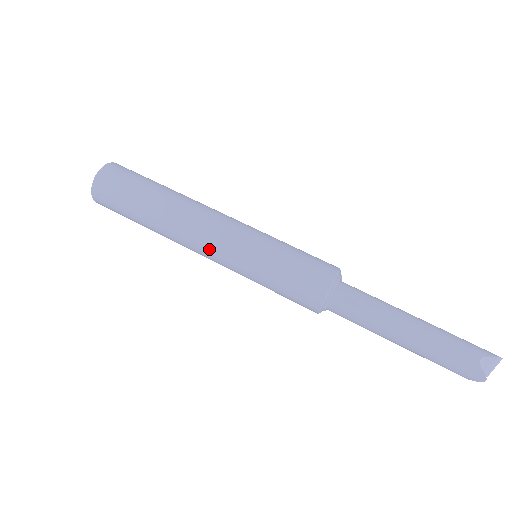
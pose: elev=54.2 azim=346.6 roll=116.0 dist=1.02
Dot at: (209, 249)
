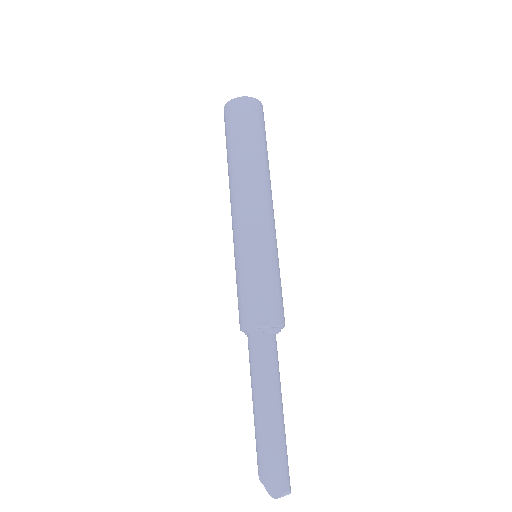
Dot at: occluded
